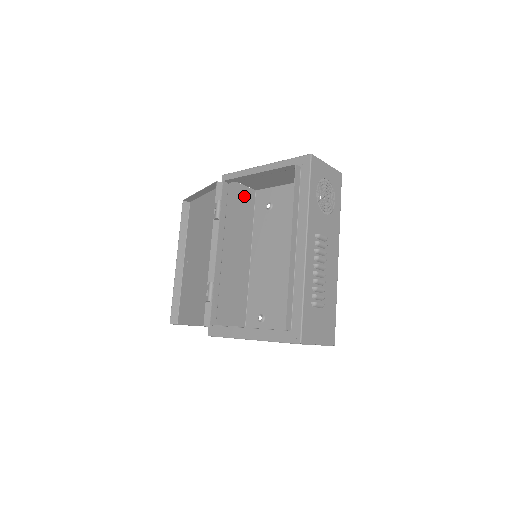
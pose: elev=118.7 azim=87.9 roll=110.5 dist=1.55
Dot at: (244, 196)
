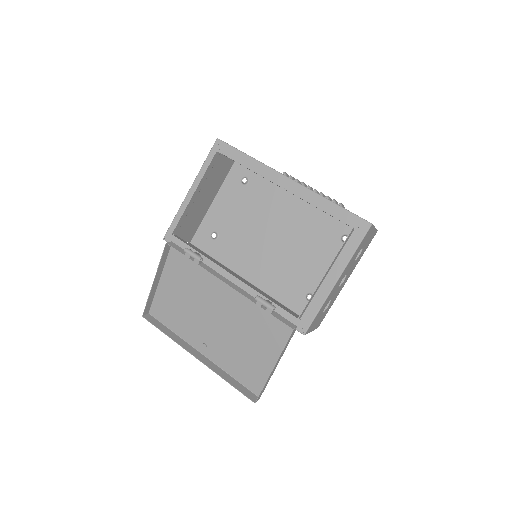
Dot at: occluded
